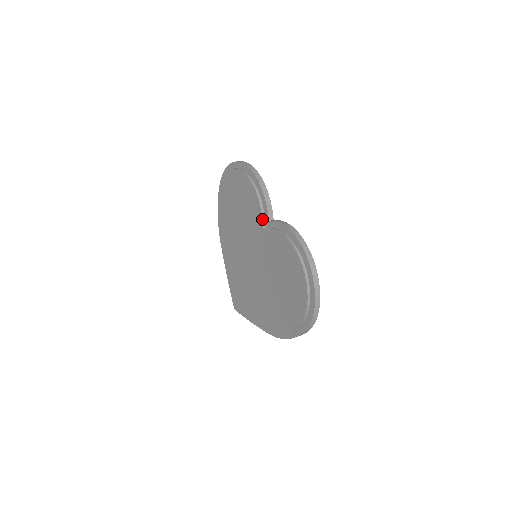
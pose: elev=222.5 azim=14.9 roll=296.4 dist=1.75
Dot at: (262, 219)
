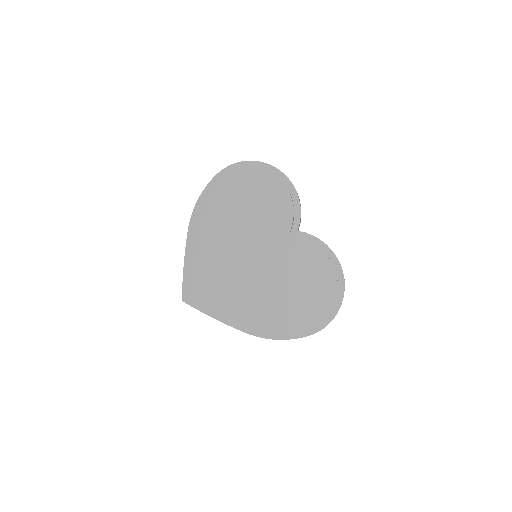
Dot at: (291, 227)
